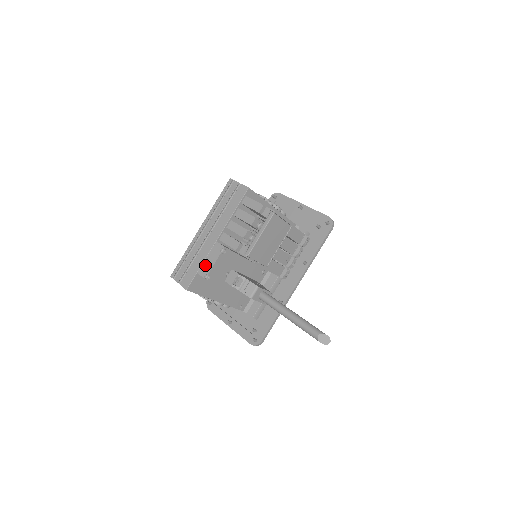
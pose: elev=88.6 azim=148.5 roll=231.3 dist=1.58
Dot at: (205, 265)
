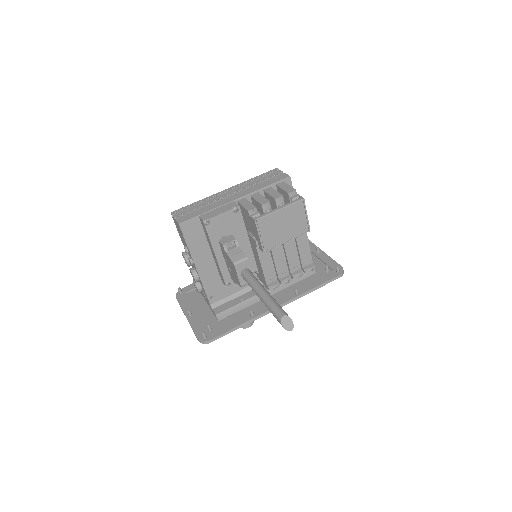
Dot at: (211, 212)
